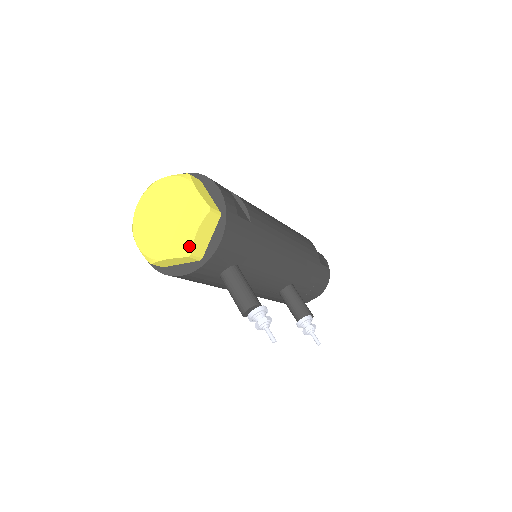
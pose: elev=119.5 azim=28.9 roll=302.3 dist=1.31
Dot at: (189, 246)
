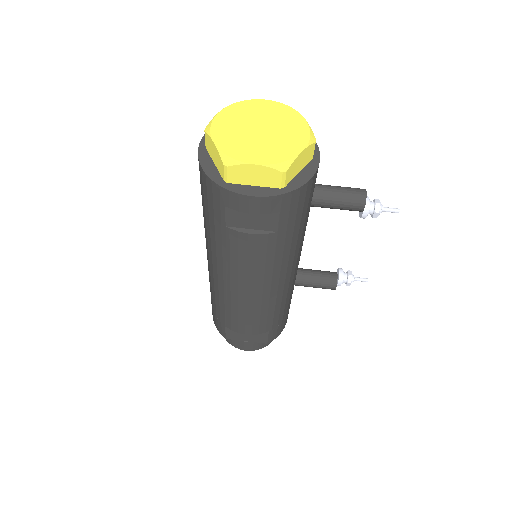
Dot at: (310, 131)
